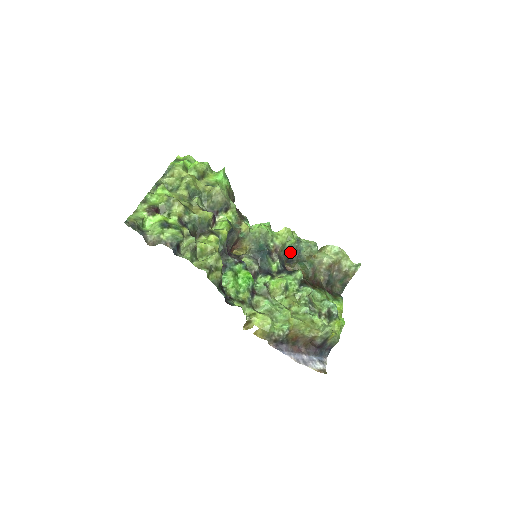
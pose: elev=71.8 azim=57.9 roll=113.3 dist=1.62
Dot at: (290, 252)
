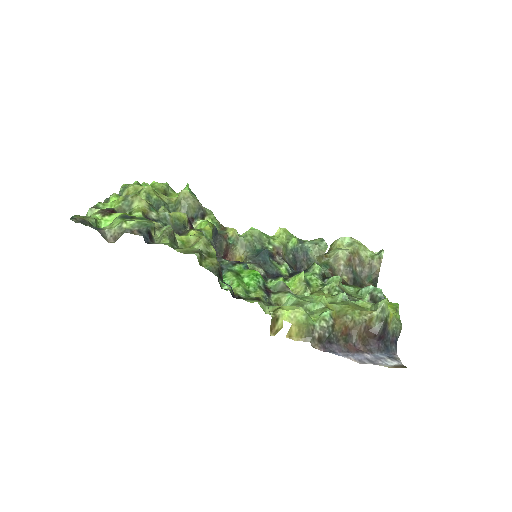
Dot at: (296, 256)
